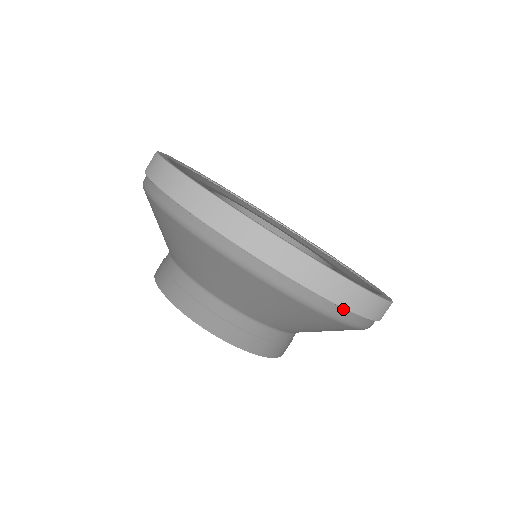
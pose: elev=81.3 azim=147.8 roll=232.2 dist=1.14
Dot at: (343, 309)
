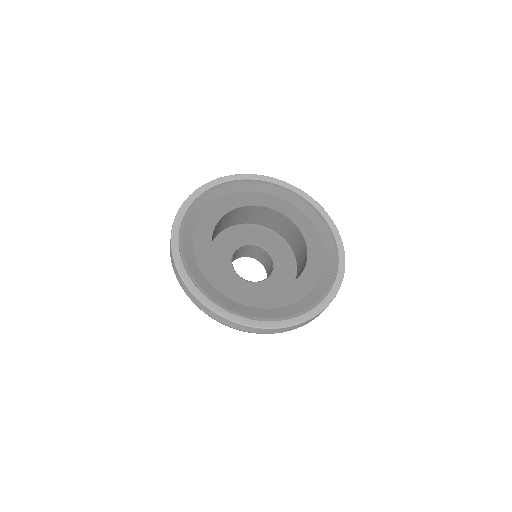
Dot at: occluded
